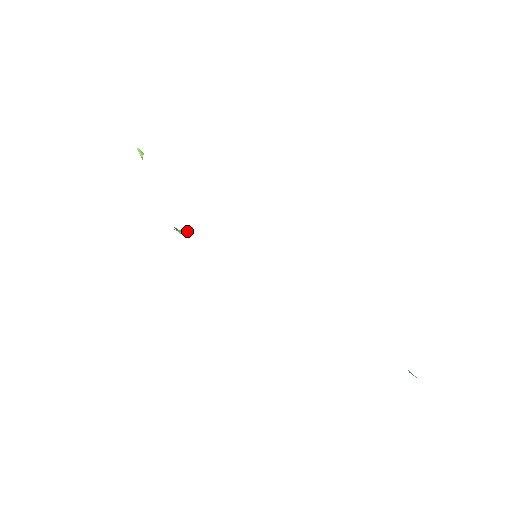
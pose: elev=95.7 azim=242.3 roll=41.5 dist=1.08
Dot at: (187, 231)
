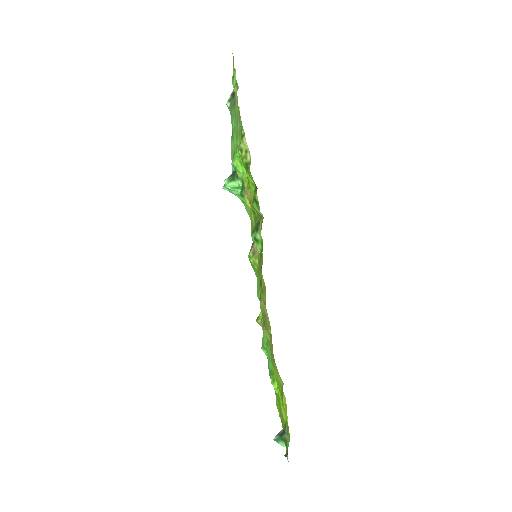
Dot at: (235, 189)
